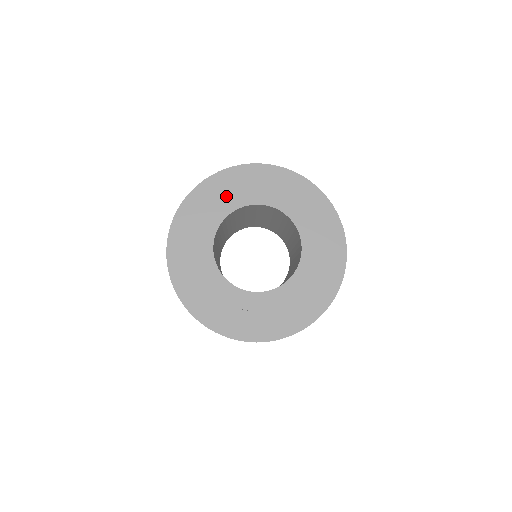
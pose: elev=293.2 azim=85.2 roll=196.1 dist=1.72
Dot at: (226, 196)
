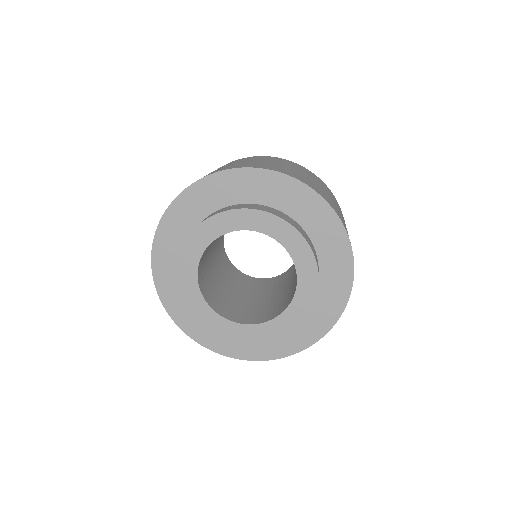
Dot at: (278, 218)
